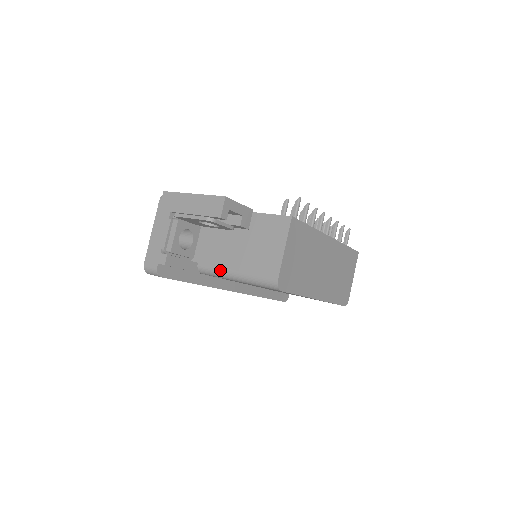
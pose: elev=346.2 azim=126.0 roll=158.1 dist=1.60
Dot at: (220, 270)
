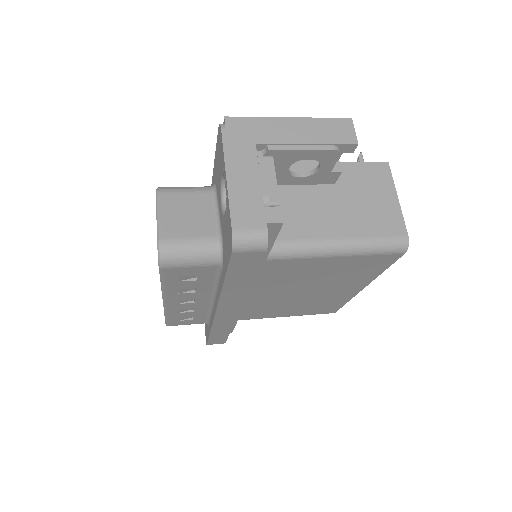
Dot at: (313, 242)
